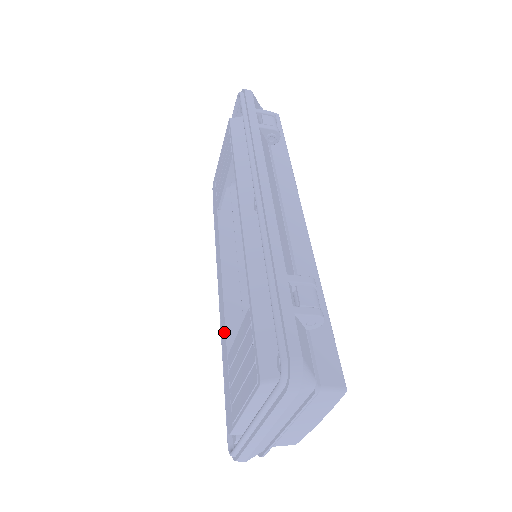
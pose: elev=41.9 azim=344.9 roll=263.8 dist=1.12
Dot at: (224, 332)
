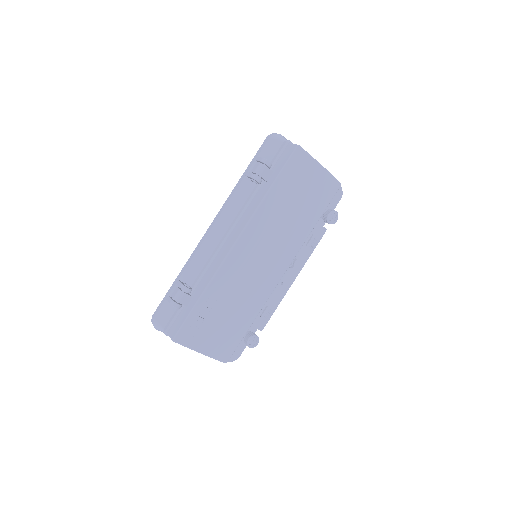
Dot at: occluded
